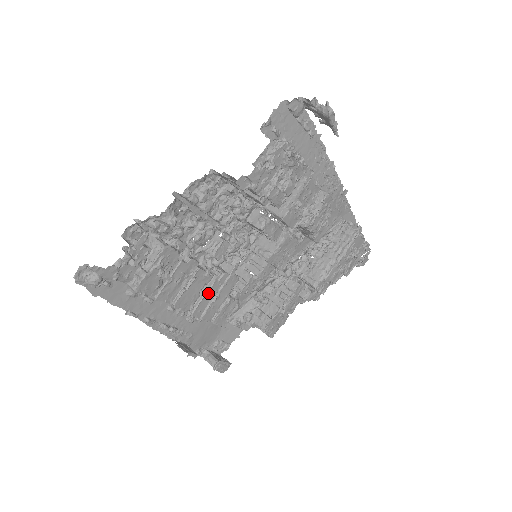
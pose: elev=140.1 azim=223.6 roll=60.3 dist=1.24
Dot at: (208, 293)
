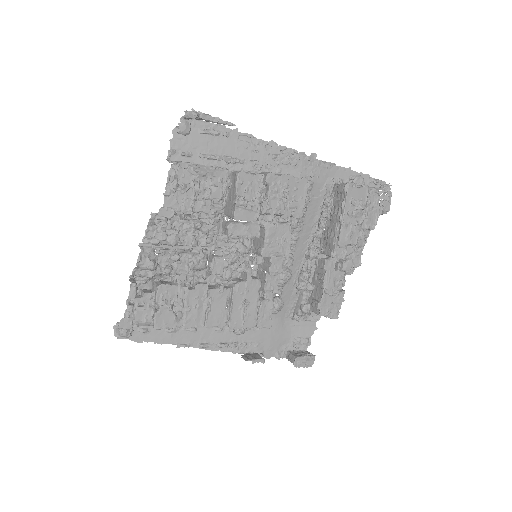
Dot at: (234, 305)
